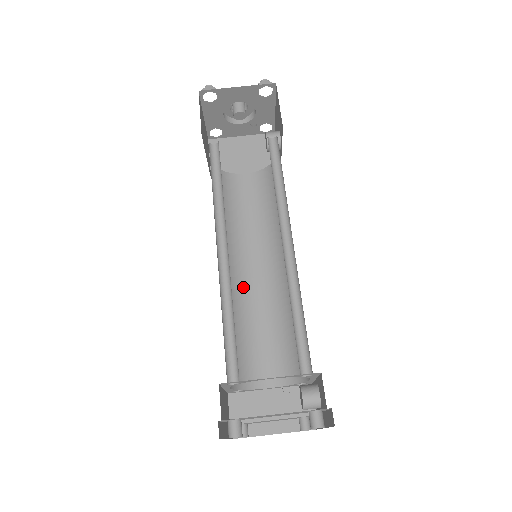
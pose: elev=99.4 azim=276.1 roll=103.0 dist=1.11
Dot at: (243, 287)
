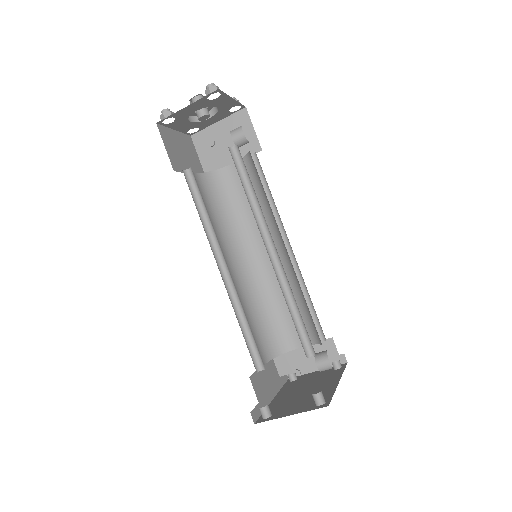
Dot at: (259, 273)
